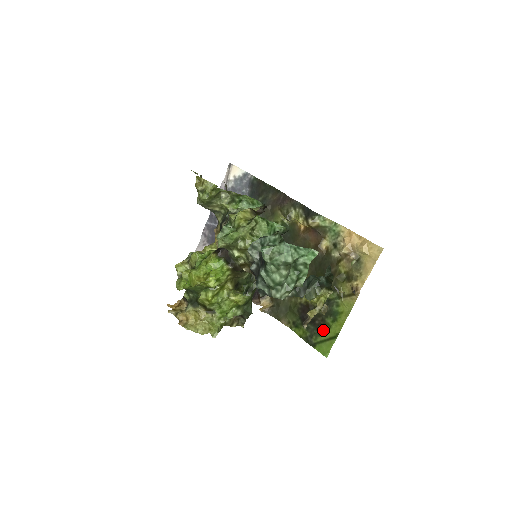
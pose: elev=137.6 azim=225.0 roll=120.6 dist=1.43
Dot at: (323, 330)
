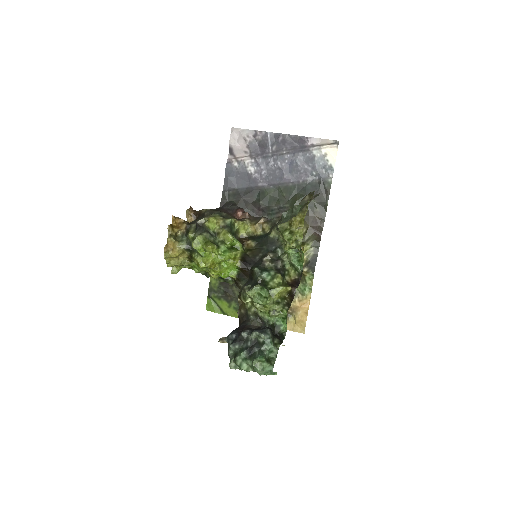
Dot at: (224, 302)
